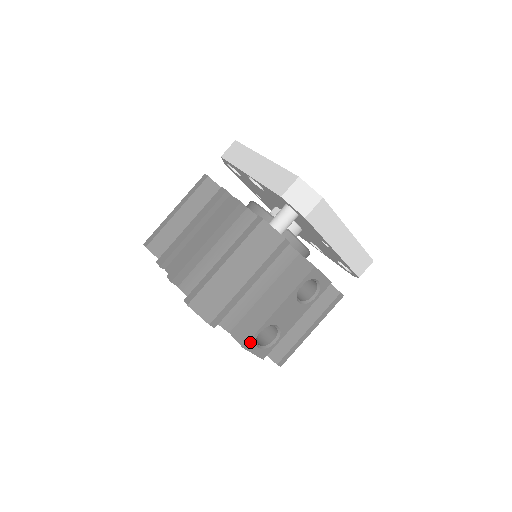
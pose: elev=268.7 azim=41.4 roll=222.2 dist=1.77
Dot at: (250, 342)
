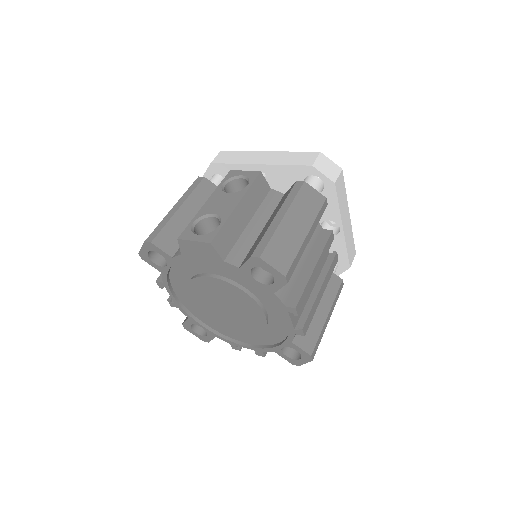
Dot at: (185, 233)
